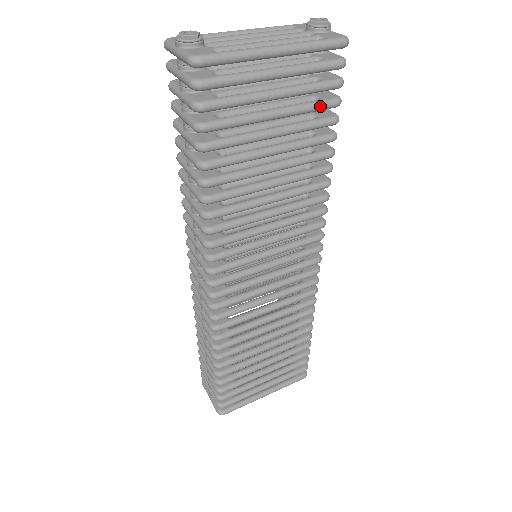
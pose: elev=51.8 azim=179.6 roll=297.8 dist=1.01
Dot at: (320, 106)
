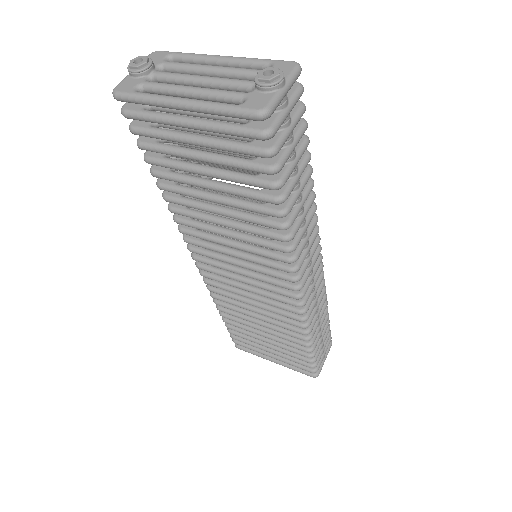
Dot at: (246, 167)
